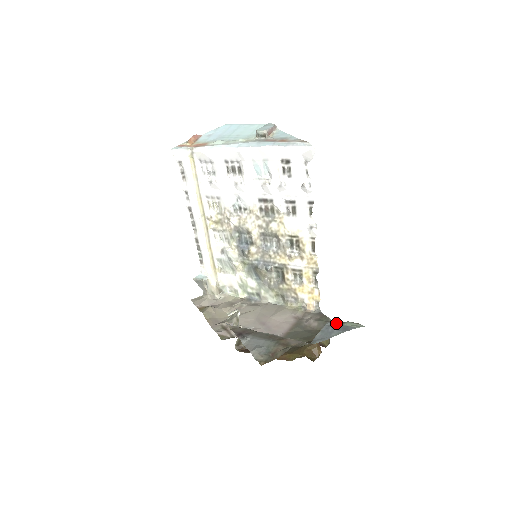
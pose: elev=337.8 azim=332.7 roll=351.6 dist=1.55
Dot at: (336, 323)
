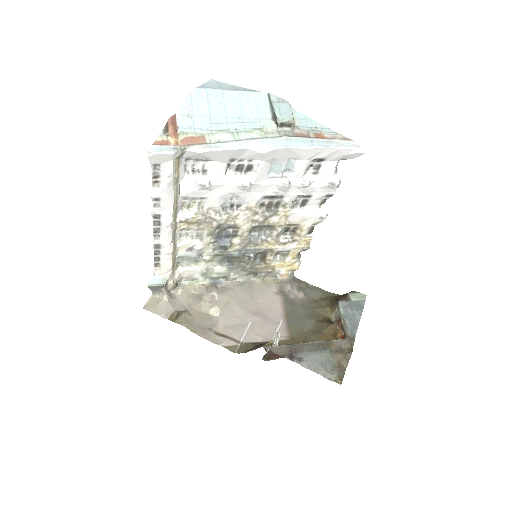
Dot at: (346, 301)
